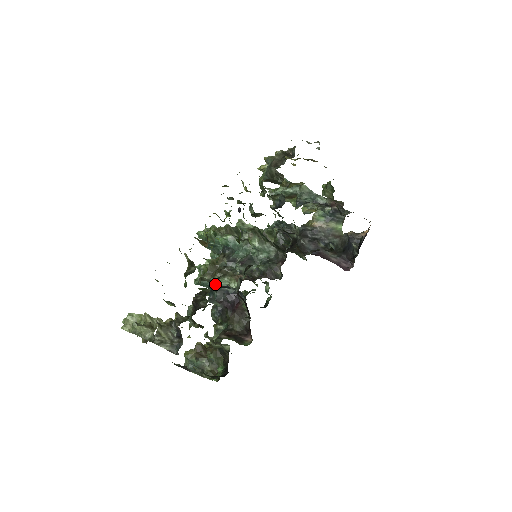
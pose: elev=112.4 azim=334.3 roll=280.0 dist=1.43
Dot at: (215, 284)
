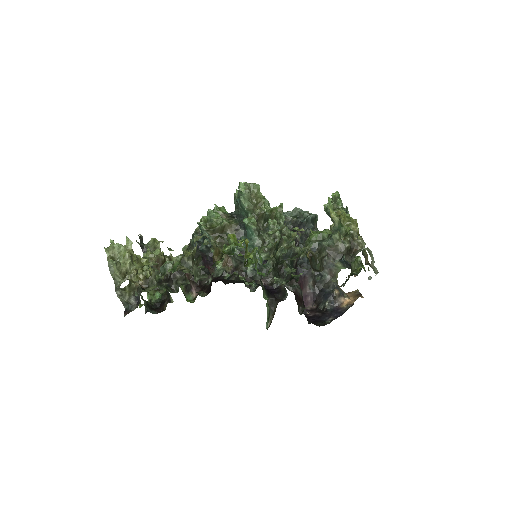
Dot at: (209, 244)
